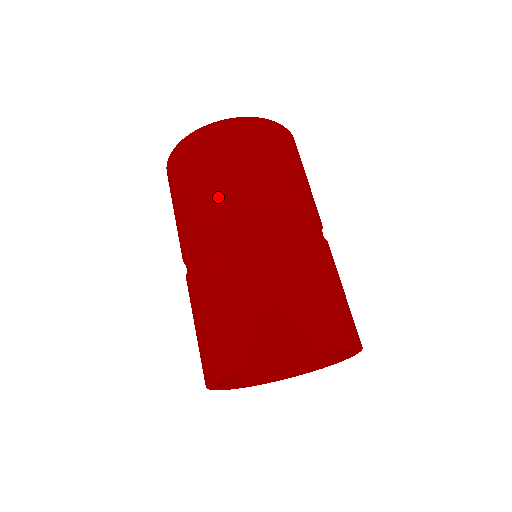
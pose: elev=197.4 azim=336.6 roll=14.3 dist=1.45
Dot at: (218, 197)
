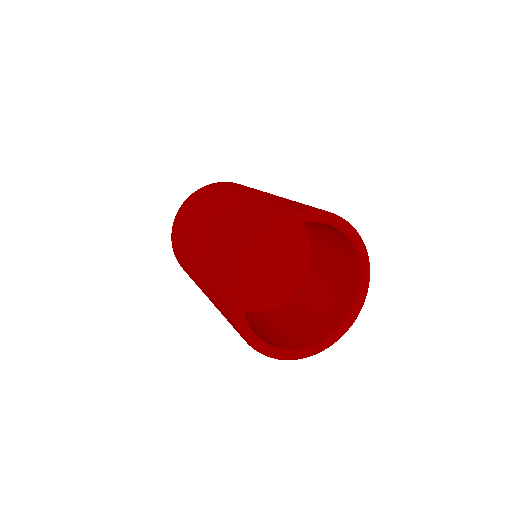
Dot at: (201, 211)
